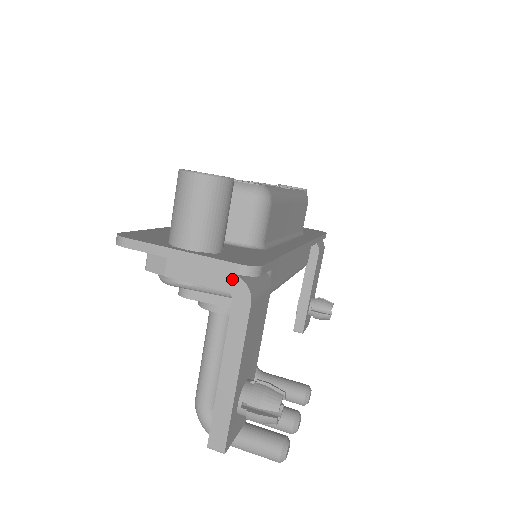
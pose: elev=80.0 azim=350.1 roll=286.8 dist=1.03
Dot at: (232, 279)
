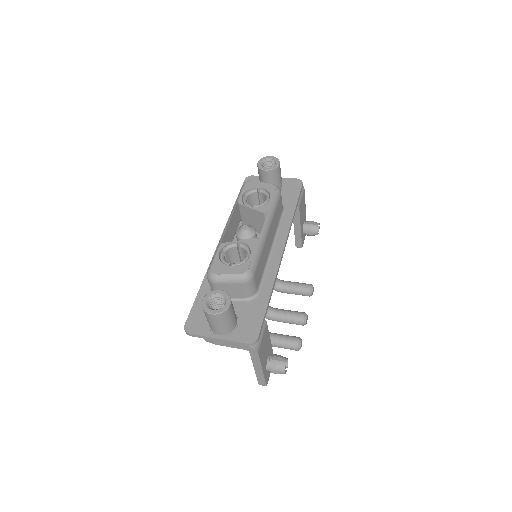
Dot at: (246, 347)
